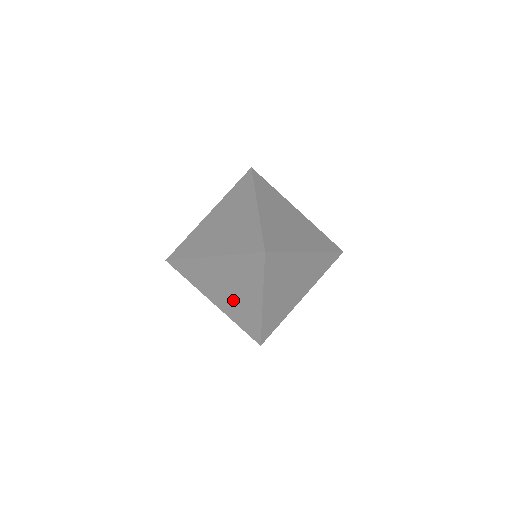
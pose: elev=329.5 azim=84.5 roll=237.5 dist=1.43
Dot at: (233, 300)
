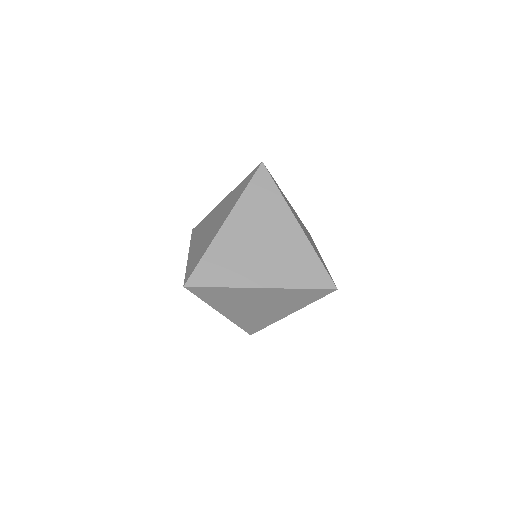
Dot at: occluded
